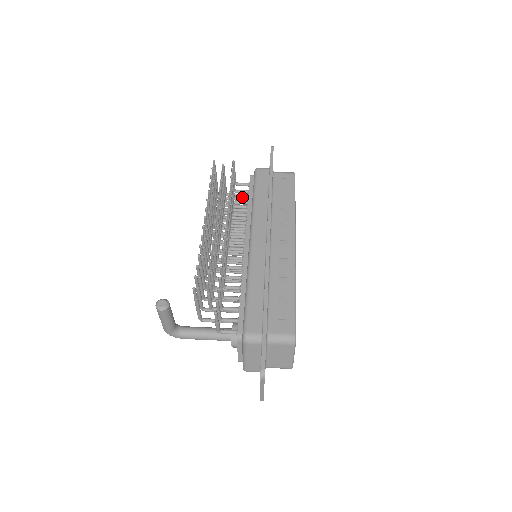
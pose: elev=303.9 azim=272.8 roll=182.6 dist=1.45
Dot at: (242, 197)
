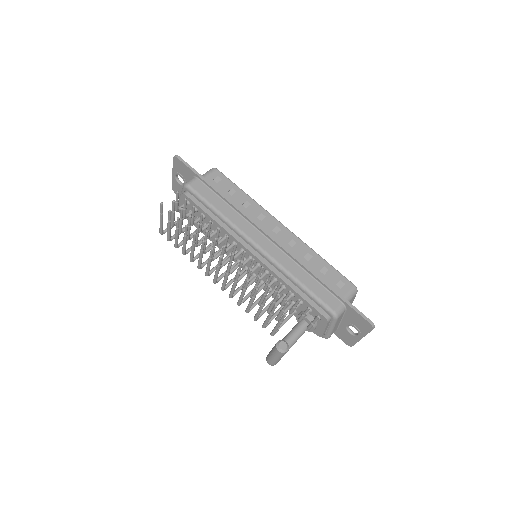
Dot at: occluded
